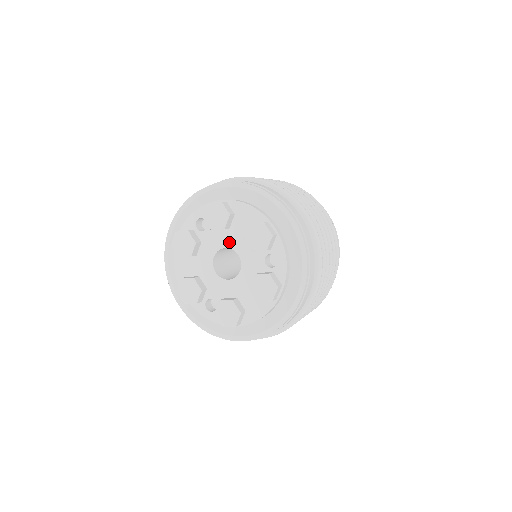
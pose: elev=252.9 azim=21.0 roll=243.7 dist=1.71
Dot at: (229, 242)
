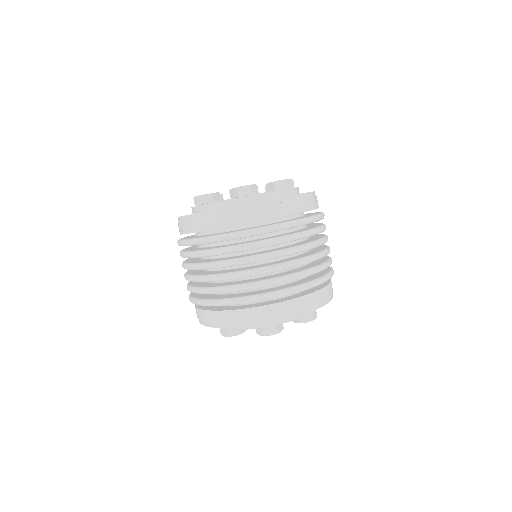
Dot at: occluded
